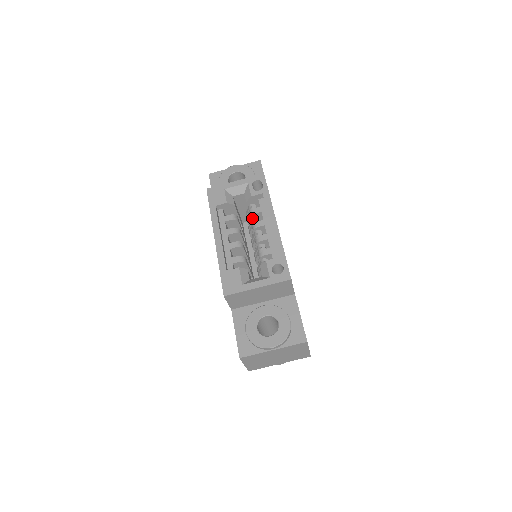
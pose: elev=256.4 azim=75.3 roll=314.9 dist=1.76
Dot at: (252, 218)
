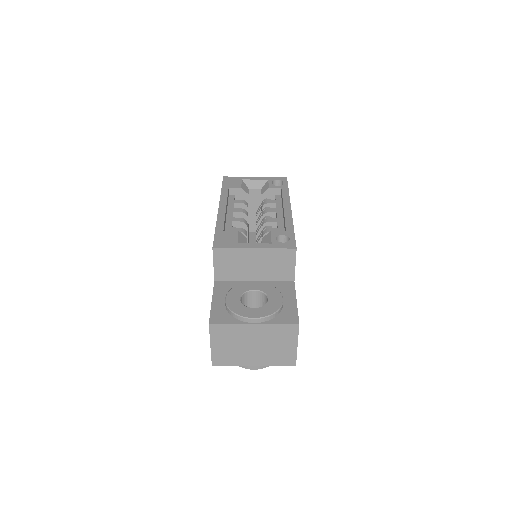
Dot at: (264, 208)
